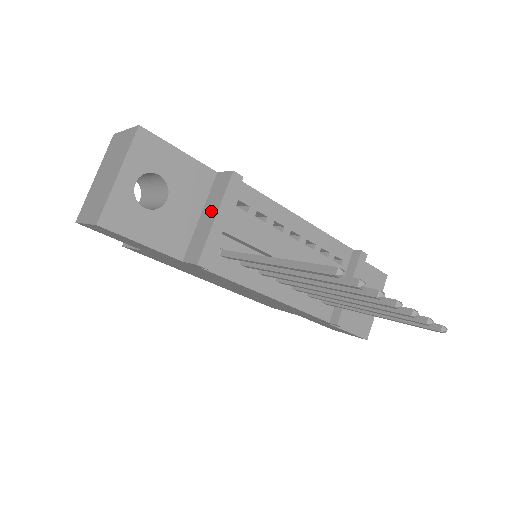
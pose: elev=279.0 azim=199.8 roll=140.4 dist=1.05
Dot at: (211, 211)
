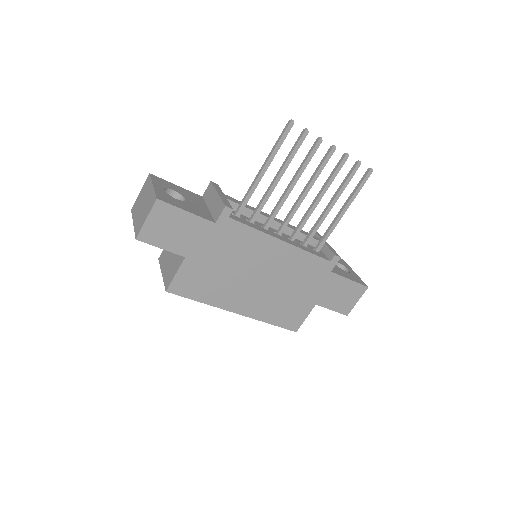
Dot at: (213, 198)
